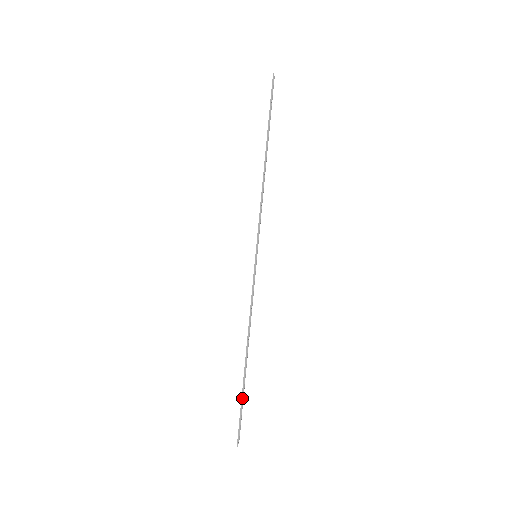
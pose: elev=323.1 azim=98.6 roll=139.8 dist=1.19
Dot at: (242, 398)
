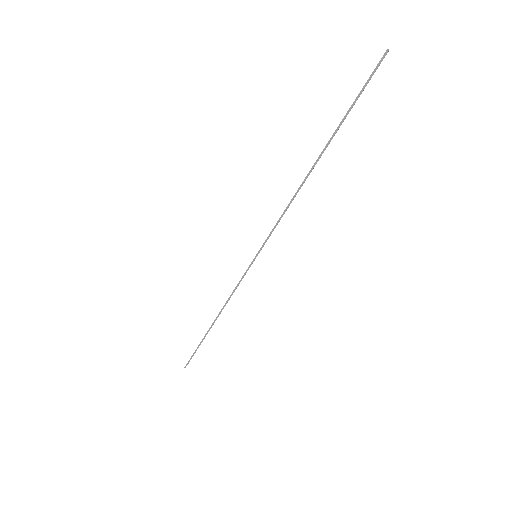
Dot at: occluded
